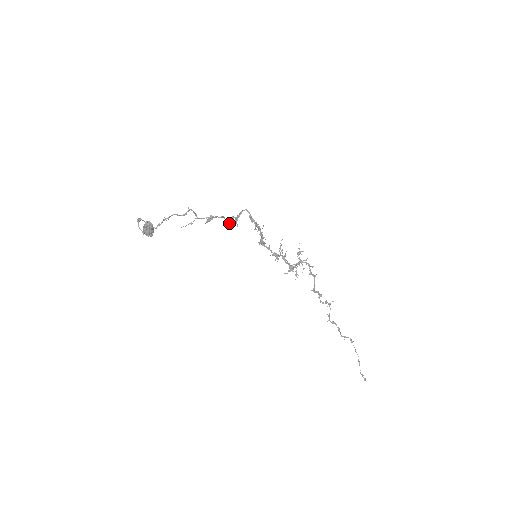
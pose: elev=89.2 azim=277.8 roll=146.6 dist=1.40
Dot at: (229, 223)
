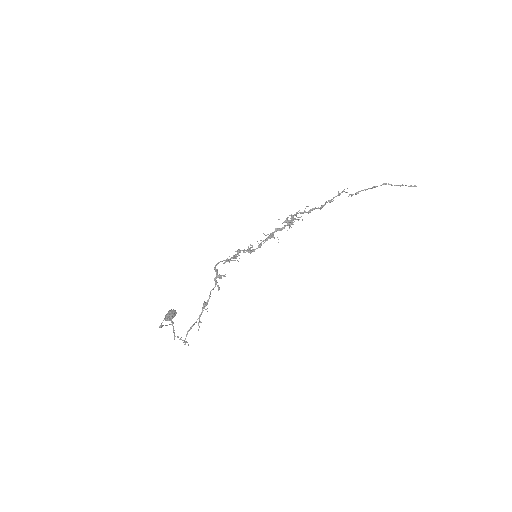
Dot at: (218, 286)
